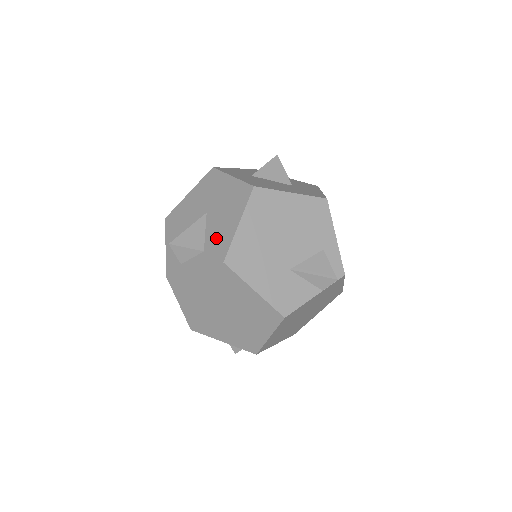
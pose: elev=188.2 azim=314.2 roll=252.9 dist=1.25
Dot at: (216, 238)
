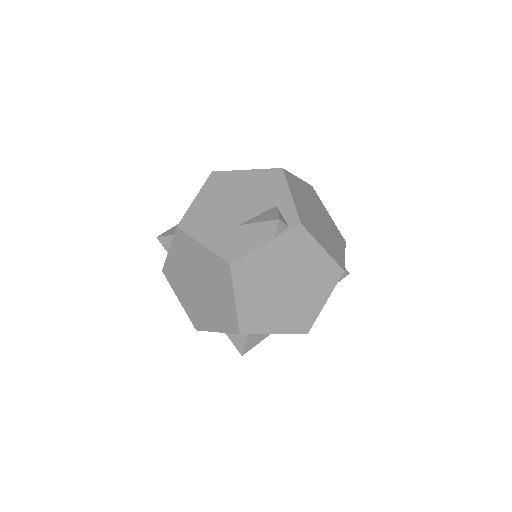
Dot at: occluded
